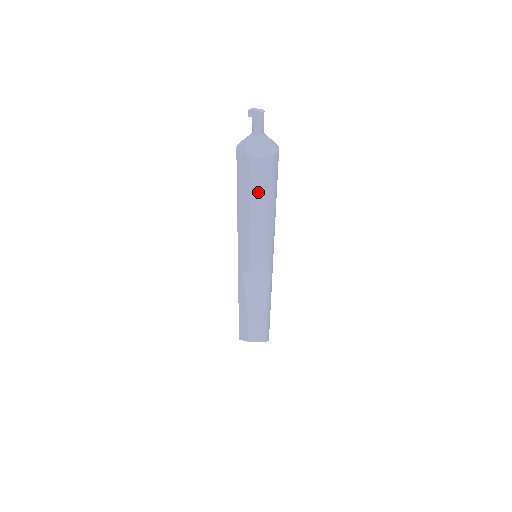
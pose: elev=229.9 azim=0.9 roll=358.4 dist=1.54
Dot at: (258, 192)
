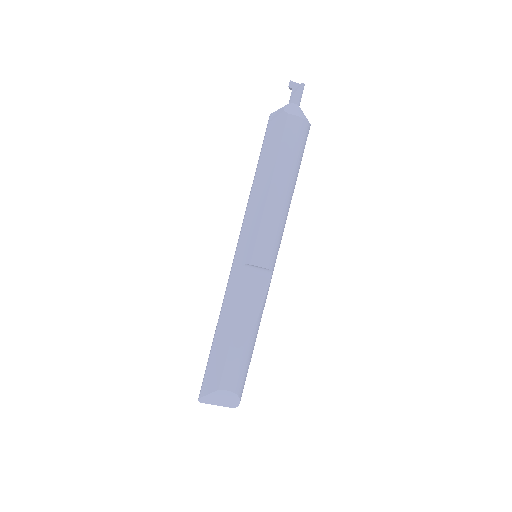
Dot at: (288, 155)
